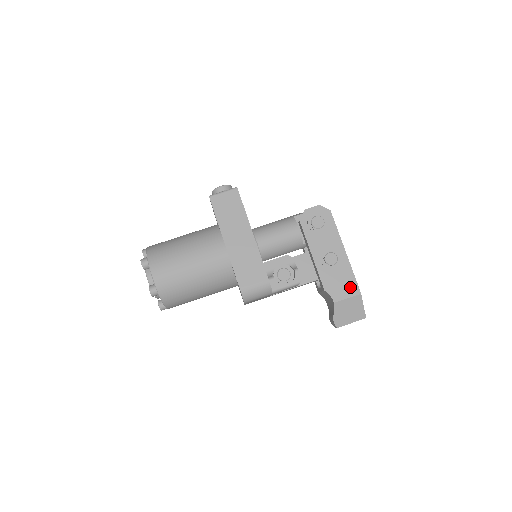
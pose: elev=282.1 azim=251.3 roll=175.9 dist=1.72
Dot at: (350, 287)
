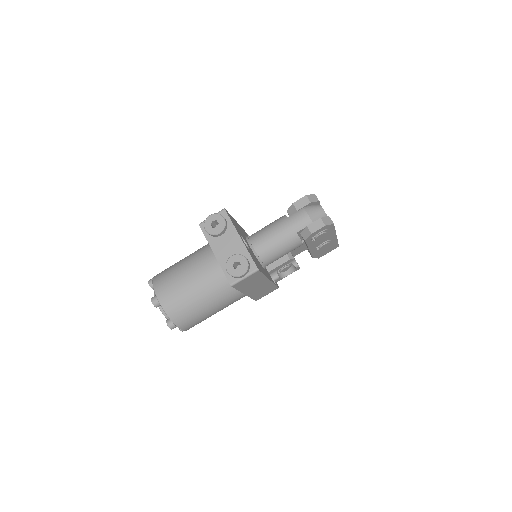
Dot at: (332, 248)
